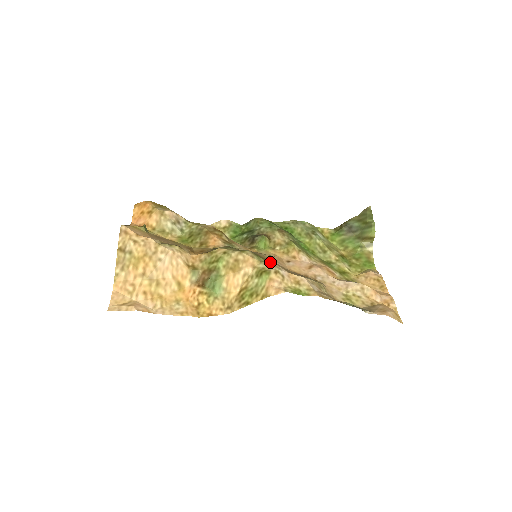
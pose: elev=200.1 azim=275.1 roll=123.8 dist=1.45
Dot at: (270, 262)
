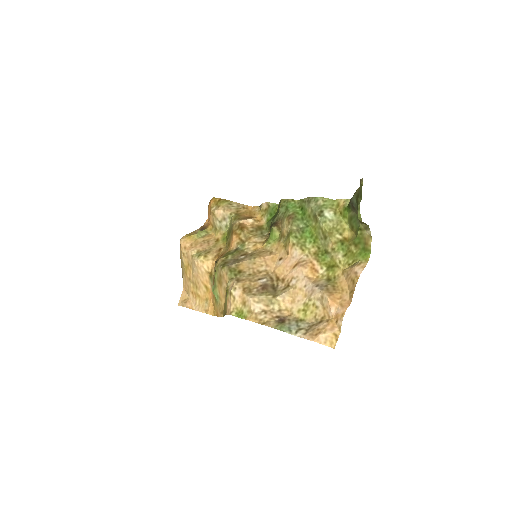
Dot at: (243, 274)
